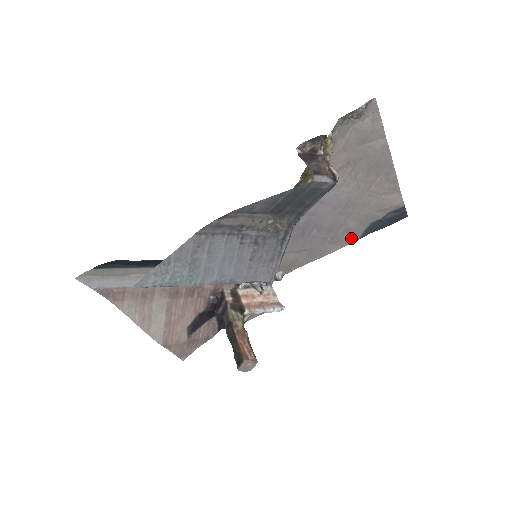
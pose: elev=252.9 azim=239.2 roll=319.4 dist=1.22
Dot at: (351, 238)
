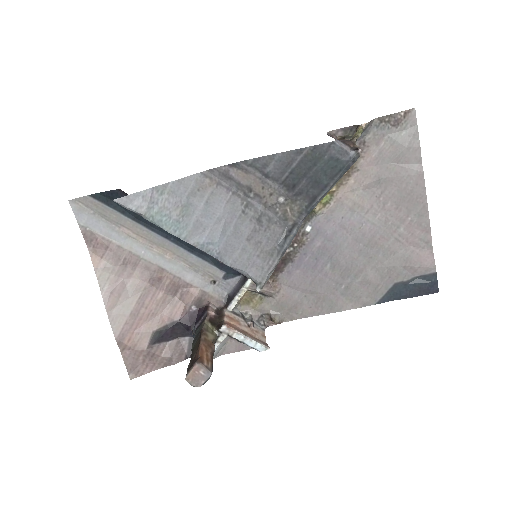
Dot at: (368, 297)
